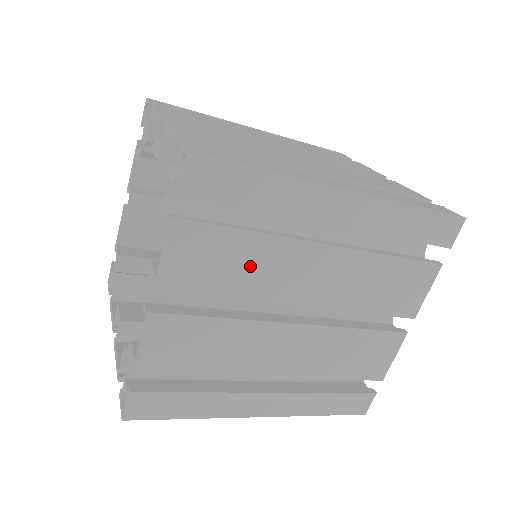
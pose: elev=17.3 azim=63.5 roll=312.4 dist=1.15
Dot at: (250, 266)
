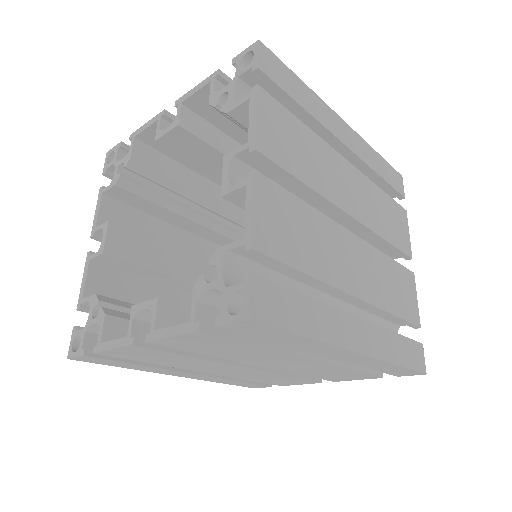
Dot at: (310, 156)
